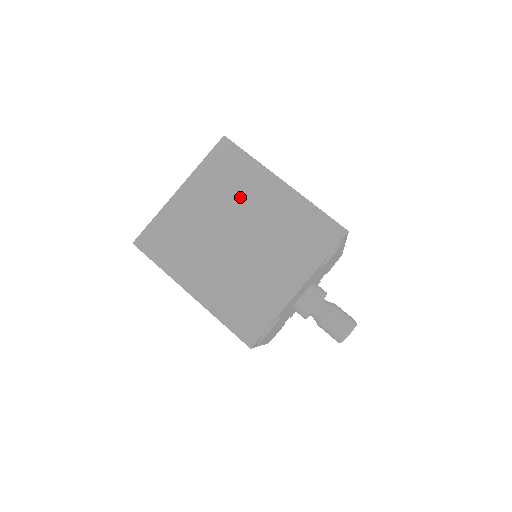
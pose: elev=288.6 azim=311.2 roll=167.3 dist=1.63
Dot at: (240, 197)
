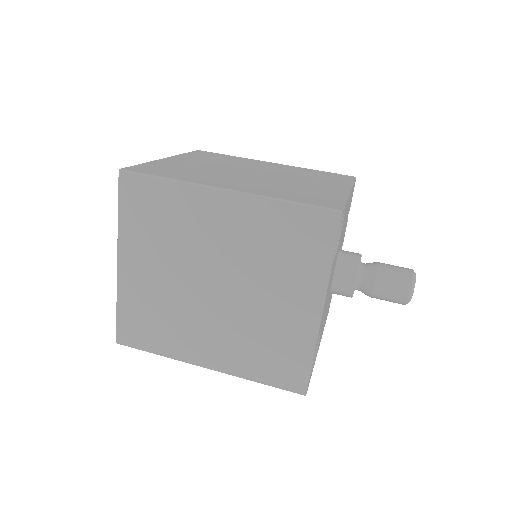
Dot at: (187, 237)
